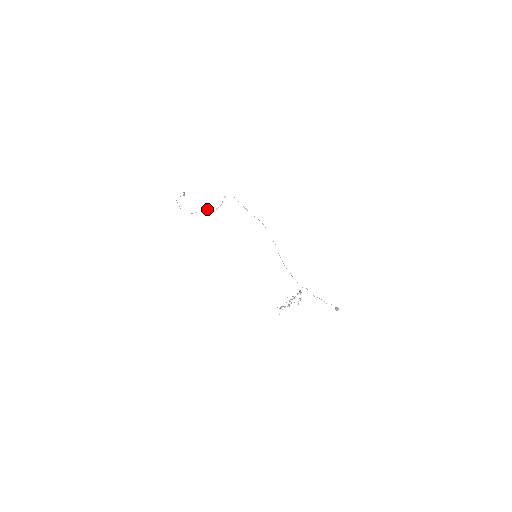
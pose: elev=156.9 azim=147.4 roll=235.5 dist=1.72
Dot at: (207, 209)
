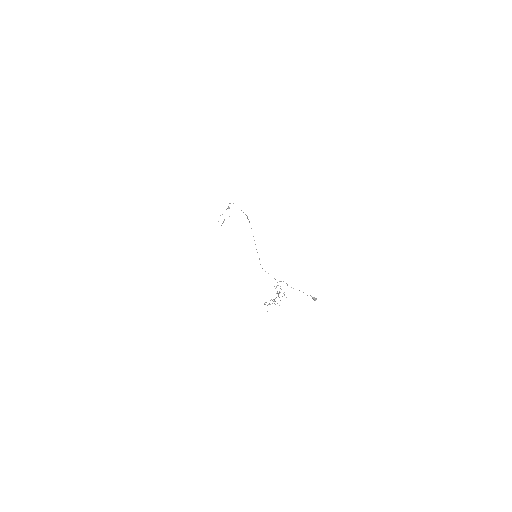
Dot at: occluded
